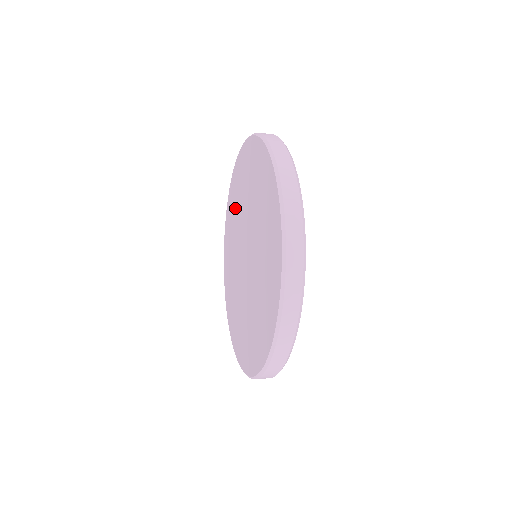
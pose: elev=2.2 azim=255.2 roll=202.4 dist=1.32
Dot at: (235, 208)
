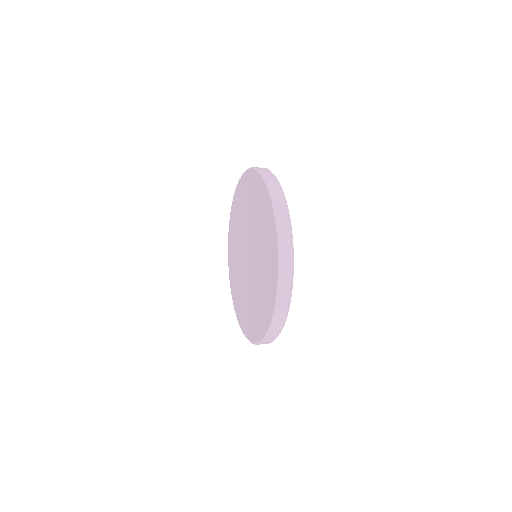
Dot at: (235, 248)
